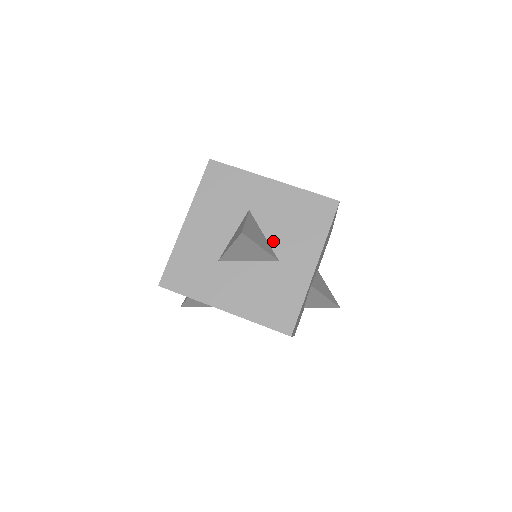
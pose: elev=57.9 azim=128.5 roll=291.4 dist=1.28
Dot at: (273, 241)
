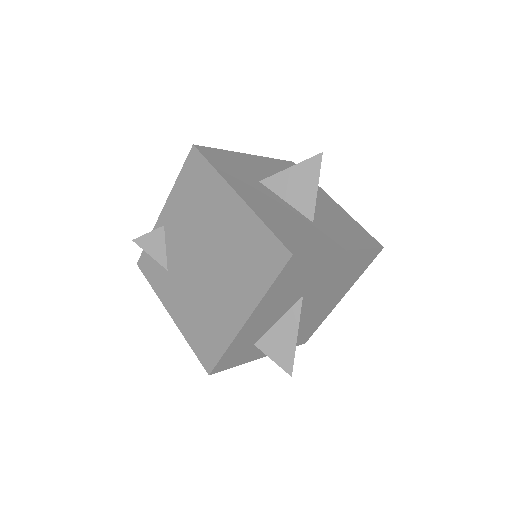
Dot at: (315, 214)
